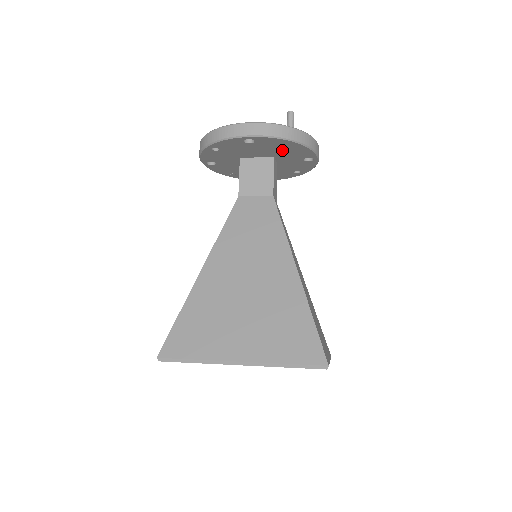
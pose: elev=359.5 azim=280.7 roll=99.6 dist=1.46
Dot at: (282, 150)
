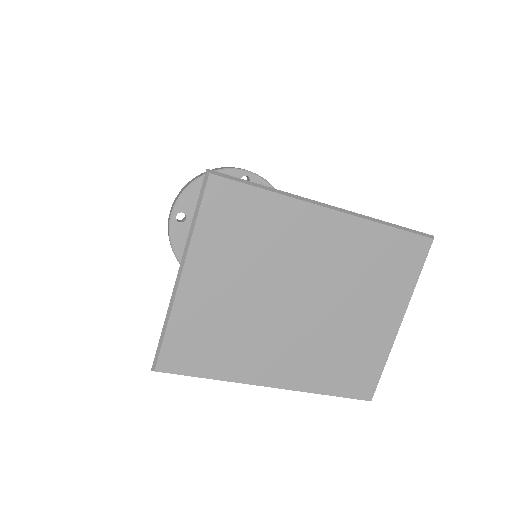
Dot at: occluded
